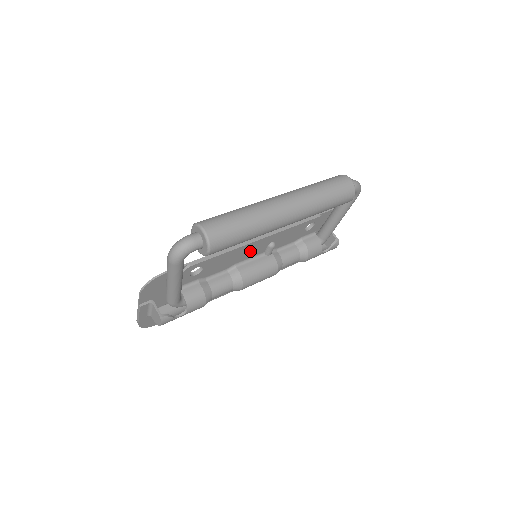
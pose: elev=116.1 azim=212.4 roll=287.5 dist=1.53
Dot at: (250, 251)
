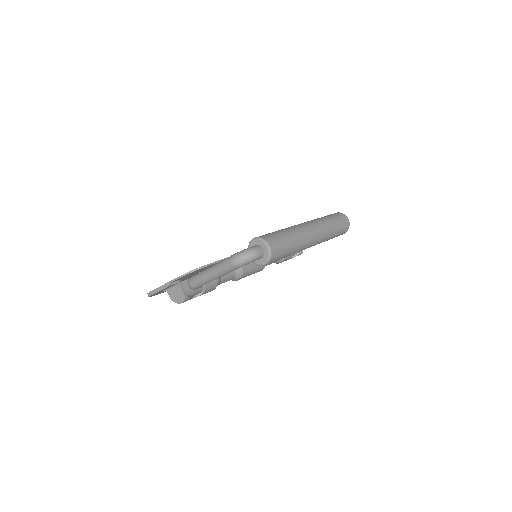
Dot at: occluded
